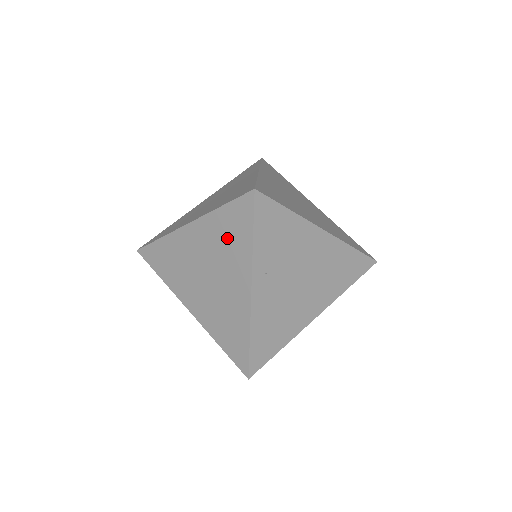
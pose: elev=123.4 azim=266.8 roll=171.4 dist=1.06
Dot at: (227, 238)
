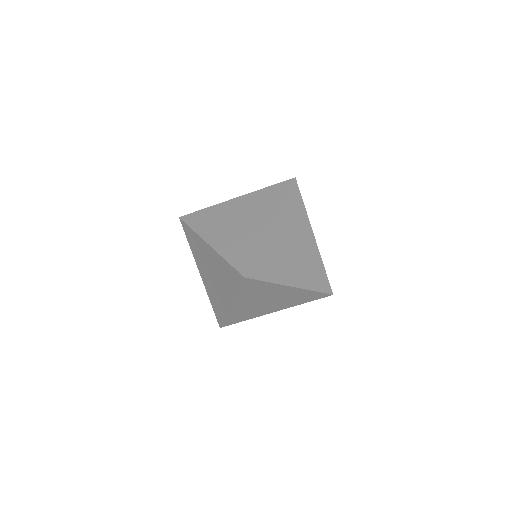
Dot at: (226, 275)
